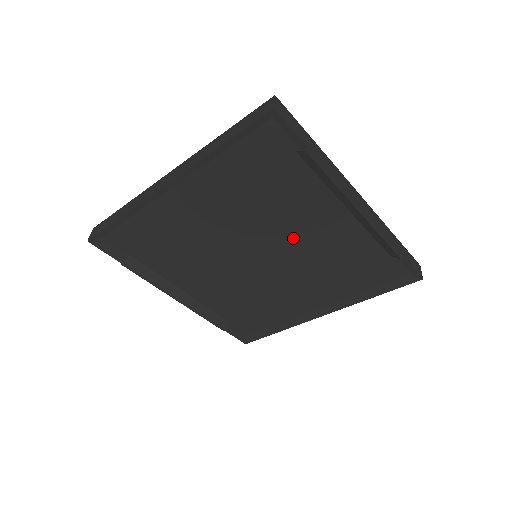
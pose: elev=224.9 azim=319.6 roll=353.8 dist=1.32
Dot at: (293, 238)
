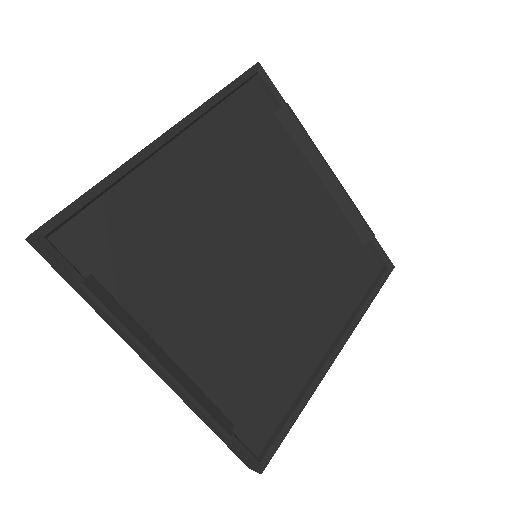
Dot at: (287, 223)
